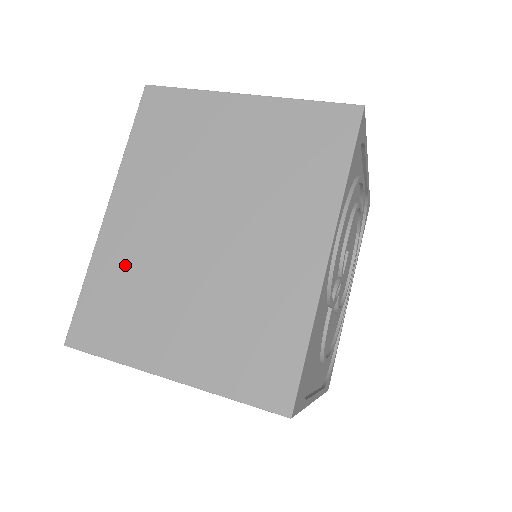
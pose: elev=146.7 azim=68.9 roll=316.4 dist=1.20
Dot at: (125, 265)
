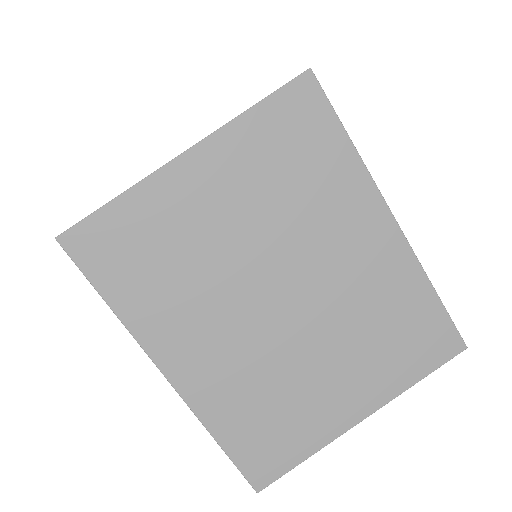
Dot at: (240, 395)
